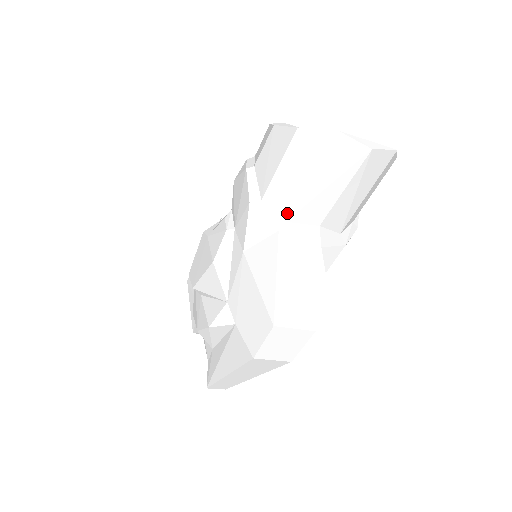
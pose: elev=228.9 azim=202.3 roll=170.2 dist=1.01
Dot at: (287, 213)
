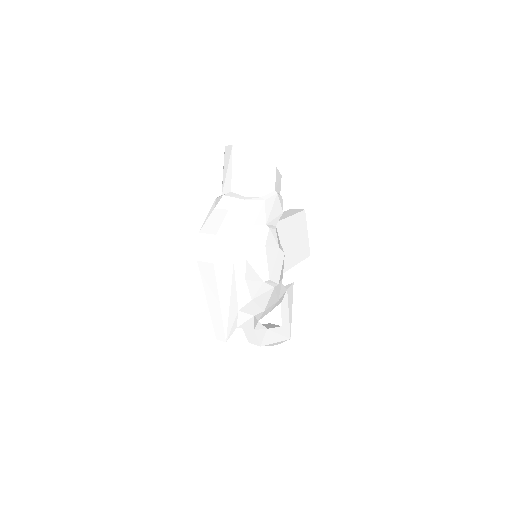
Dot at: (222, 192)
